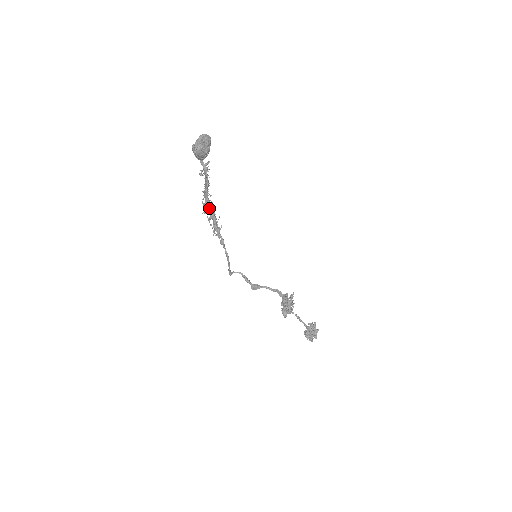
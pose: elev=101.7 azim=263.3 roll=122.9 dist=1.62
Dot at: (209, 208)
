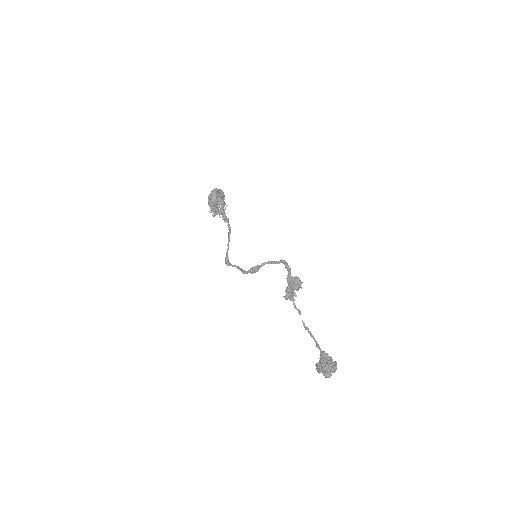
Dot at: (220, 197)
